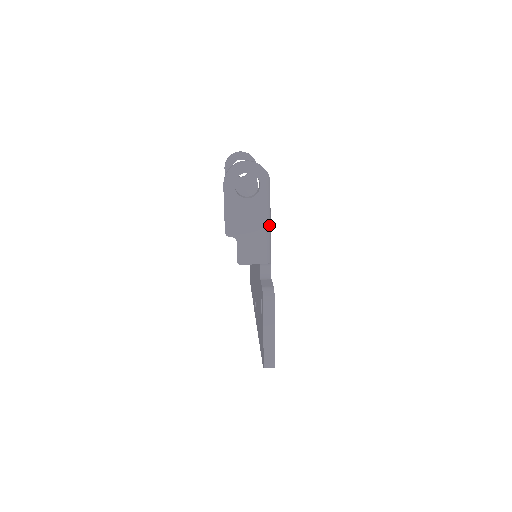
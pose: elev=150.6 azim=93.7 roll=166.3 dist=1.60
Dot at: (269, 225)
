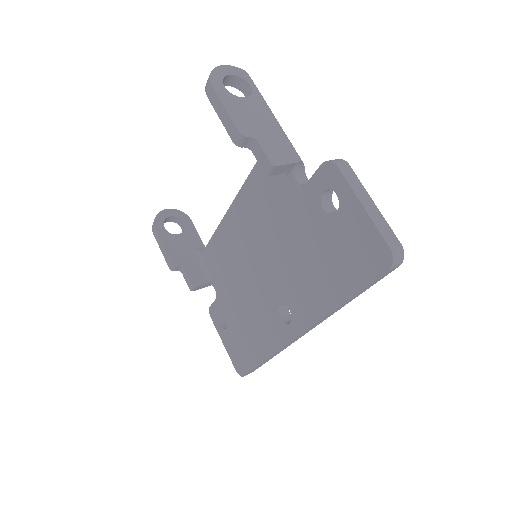
Dot at: (280, 126)
